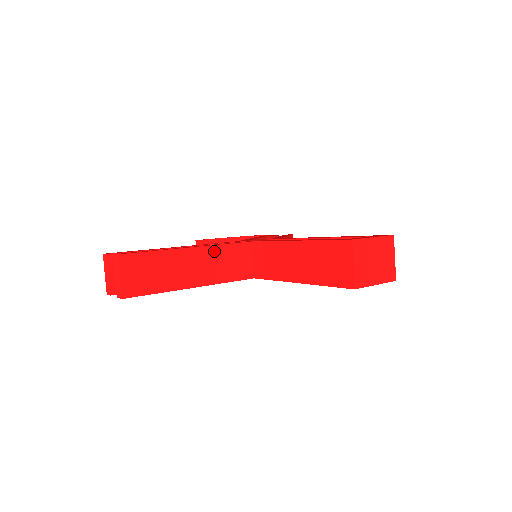
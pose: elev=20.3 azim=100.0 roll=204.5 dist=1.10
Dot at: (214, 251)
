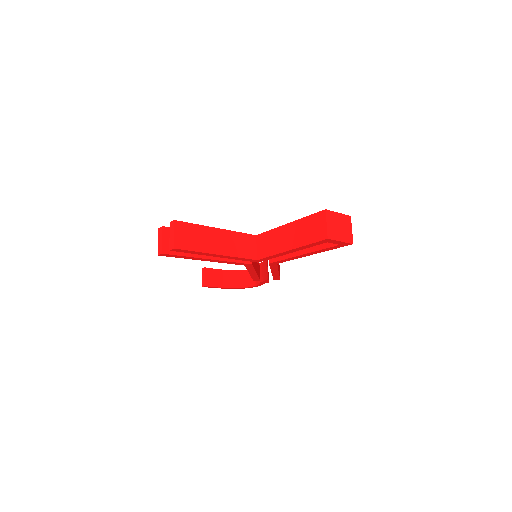
Dot at: (232, 235)
